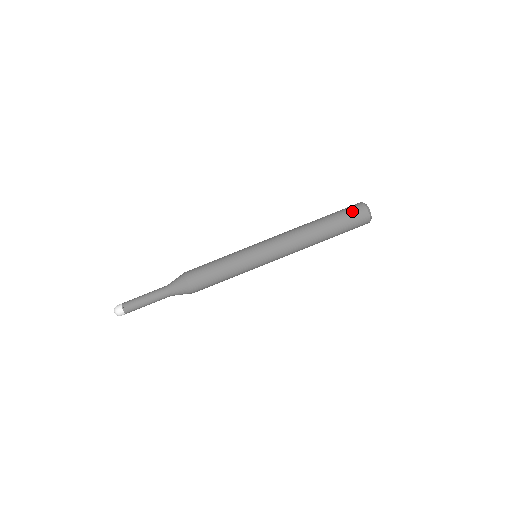
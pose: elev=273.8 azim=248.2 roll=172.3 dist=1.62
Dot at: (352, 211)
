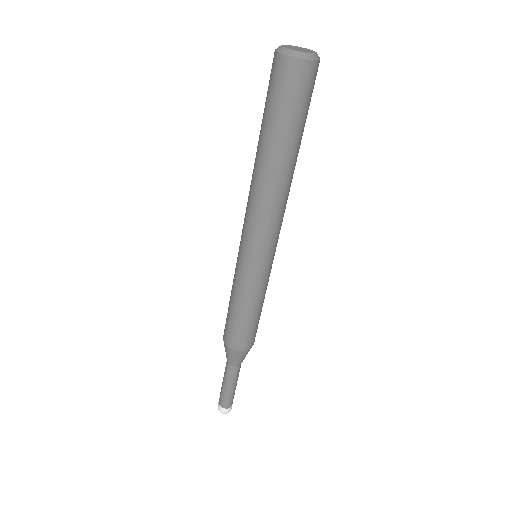
Dot at: (275, 86)
